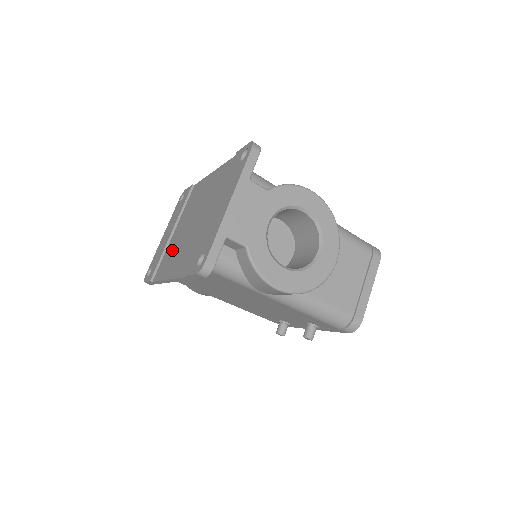
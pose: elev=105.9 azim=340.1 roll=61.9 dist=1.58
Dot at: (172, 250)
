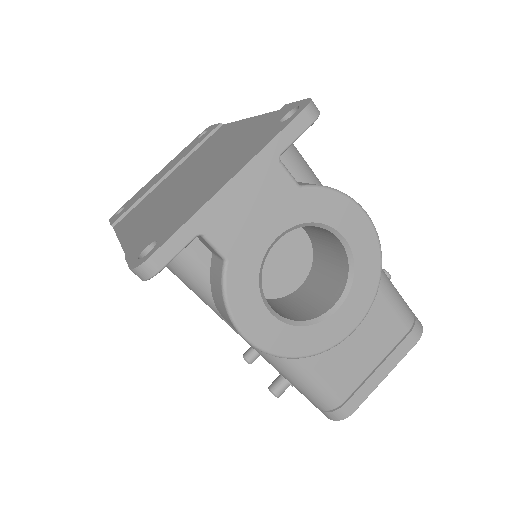
Dot at: (150, 200)
